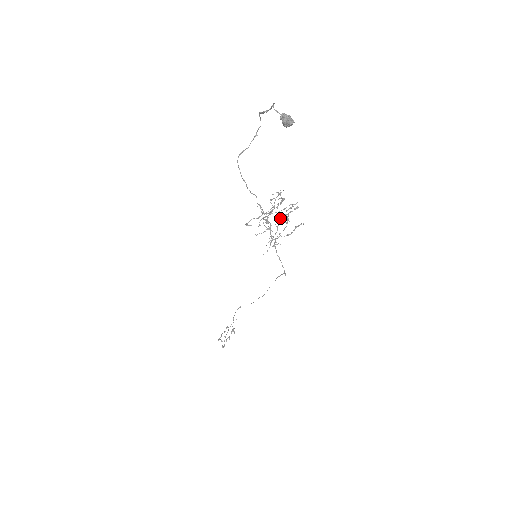
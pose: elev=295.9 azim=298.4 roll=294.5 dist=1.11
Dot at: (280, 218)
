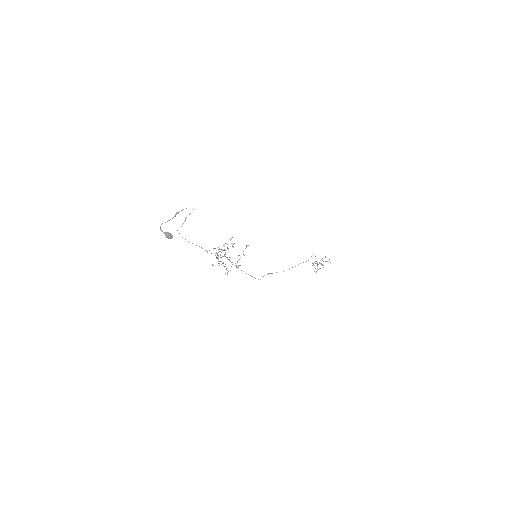
Dot at: occluded
